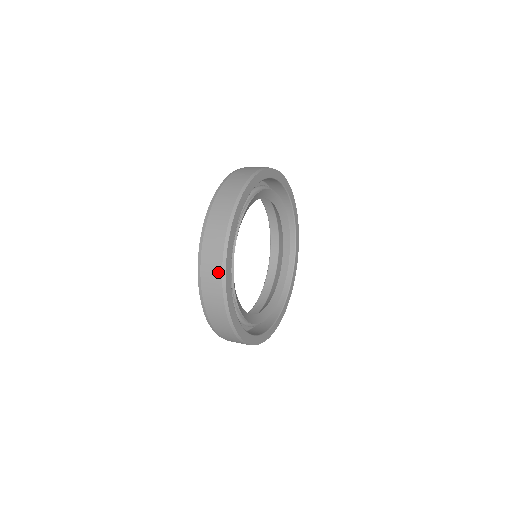
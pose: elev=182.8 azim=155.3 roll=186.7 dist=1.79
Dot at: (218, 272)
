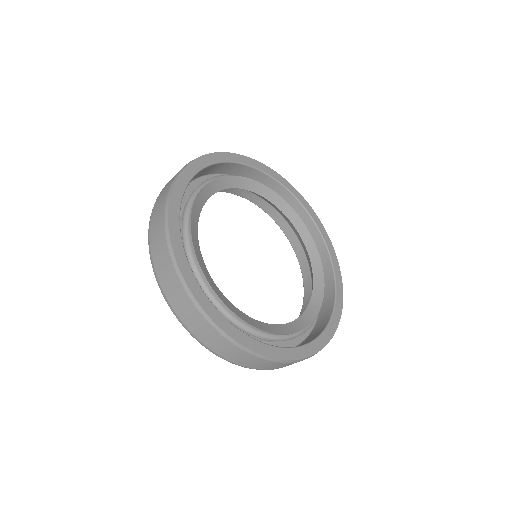
Dot at: (184, 297)
